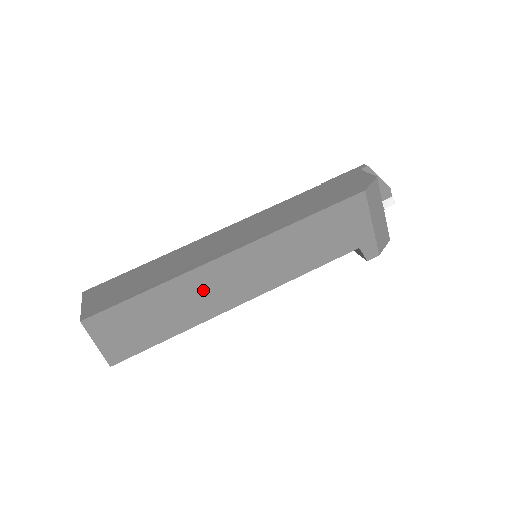
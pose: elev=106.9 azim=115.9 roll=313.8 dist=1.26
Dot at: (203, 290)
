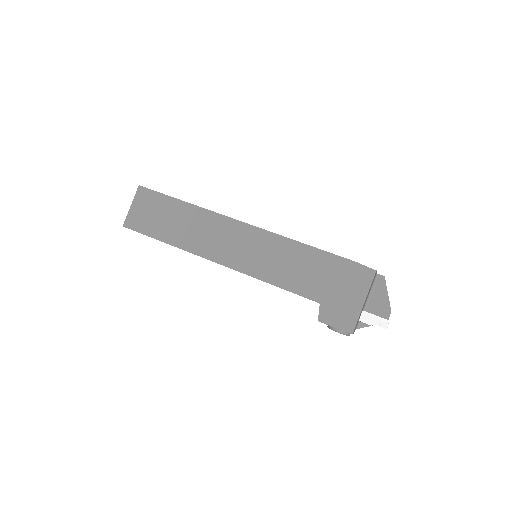
Dot at: (205, 230)
